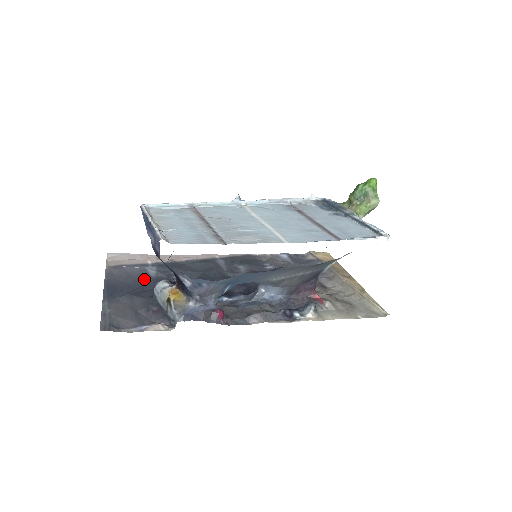
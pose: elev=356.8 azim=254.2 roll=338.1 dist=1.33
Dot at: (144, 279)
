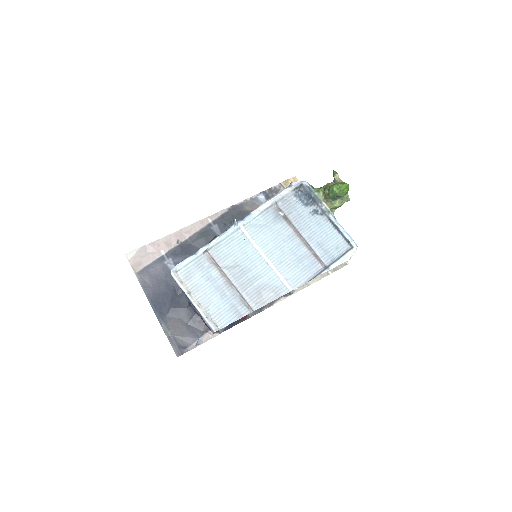
Dot at: (171, 280)
